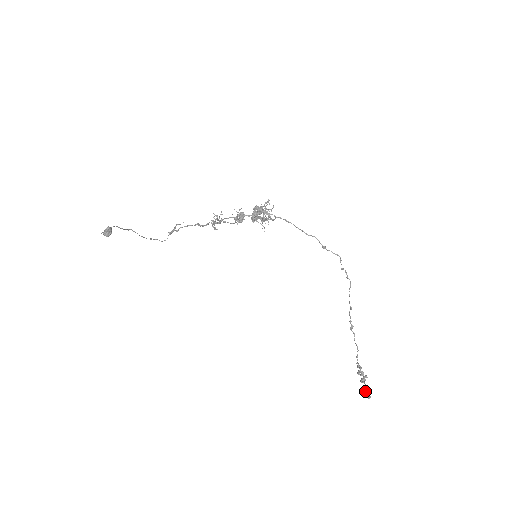
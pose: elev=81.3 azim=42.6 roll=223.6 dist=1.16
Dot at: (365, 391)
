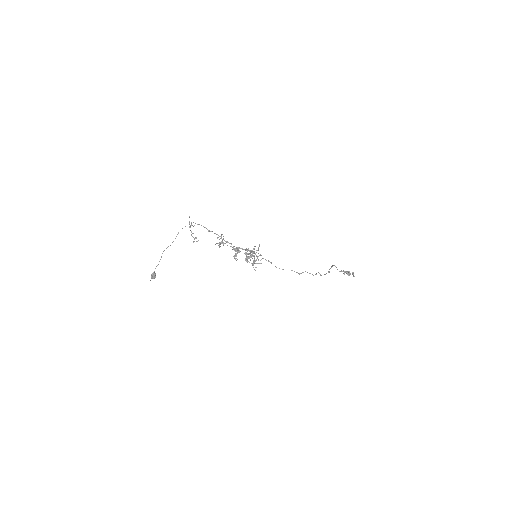
Dot at: occluded
